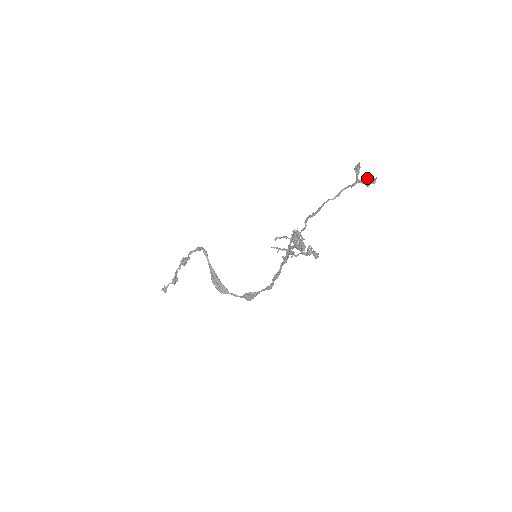
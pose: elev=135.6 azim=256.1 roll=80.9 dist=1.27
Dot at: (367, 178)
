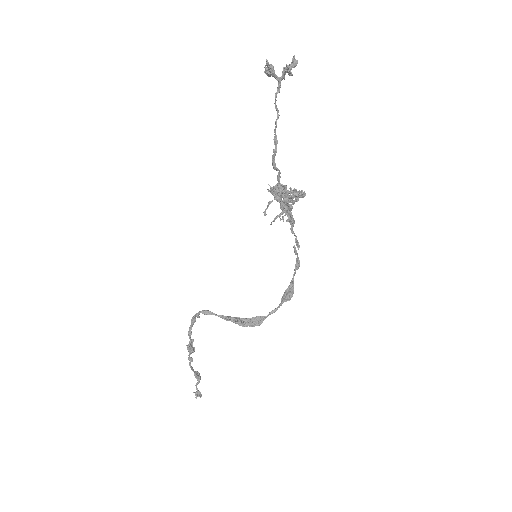
Dot at: (287, 65)
